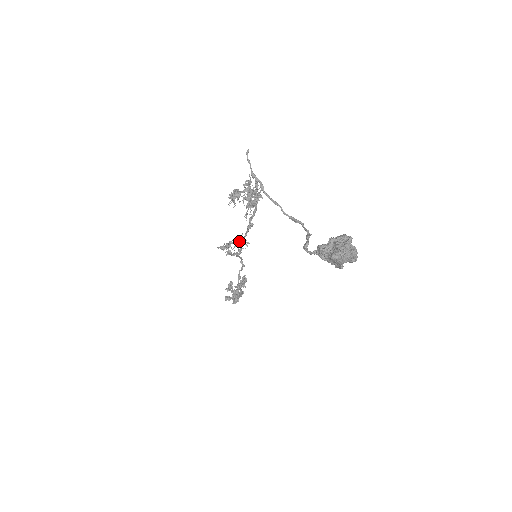
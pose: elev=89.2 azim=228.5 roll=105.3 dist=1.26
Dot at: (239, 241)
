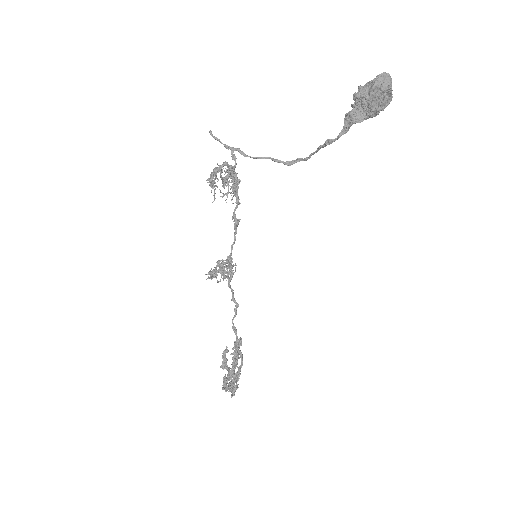
Dot at: occluded
